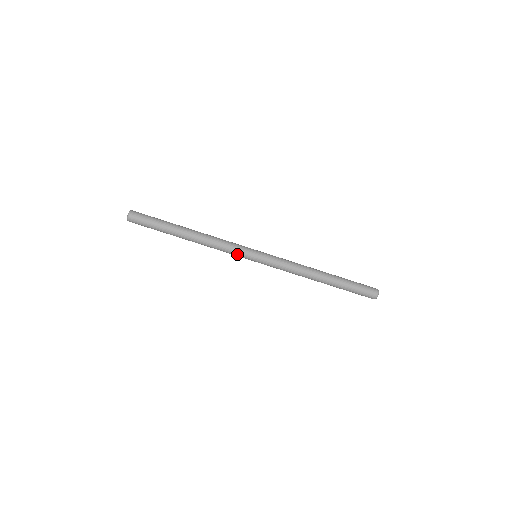
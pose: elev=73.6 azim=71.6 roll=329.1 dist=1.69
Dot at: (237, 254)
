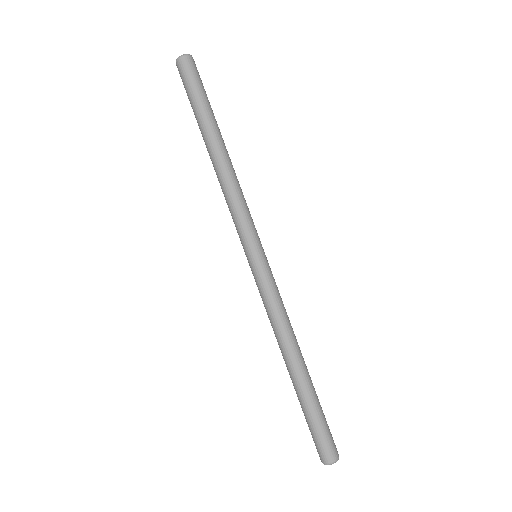
Dot at: (241, 228)
